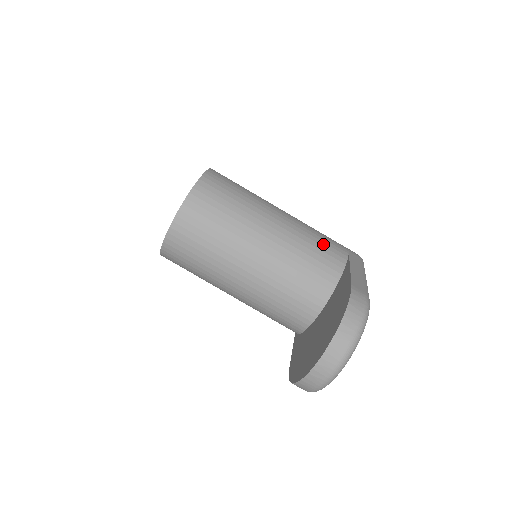
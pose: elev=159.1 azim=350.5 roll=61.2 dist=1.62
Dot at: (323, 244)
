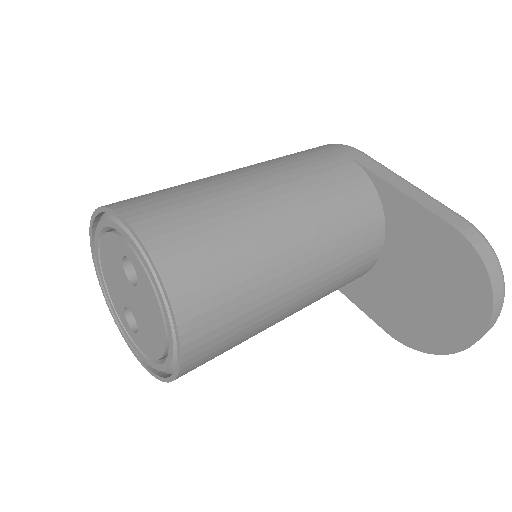
Dot at: (336, 180)
